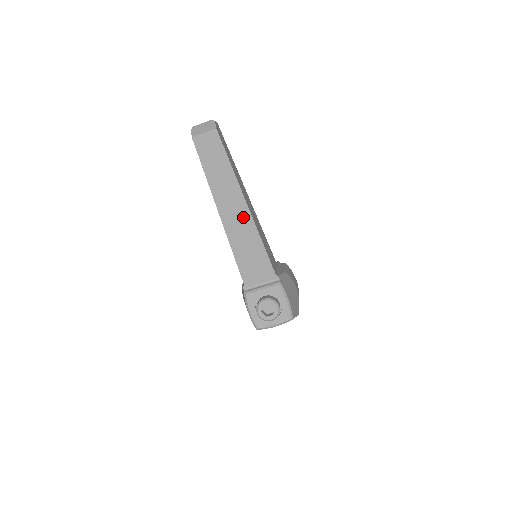
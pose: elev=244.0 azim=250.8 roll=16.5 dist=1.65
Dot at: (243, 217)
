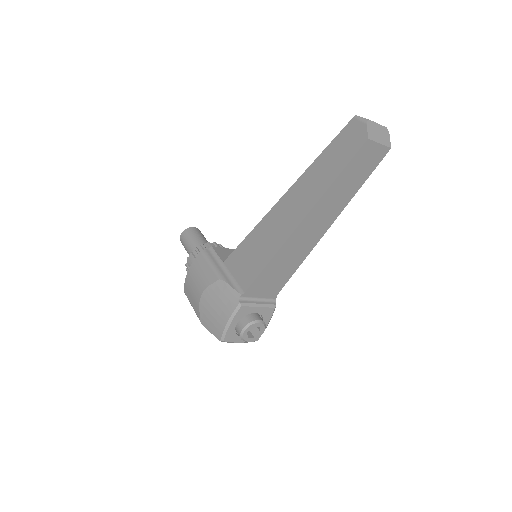
Dot at: (313, 238)
